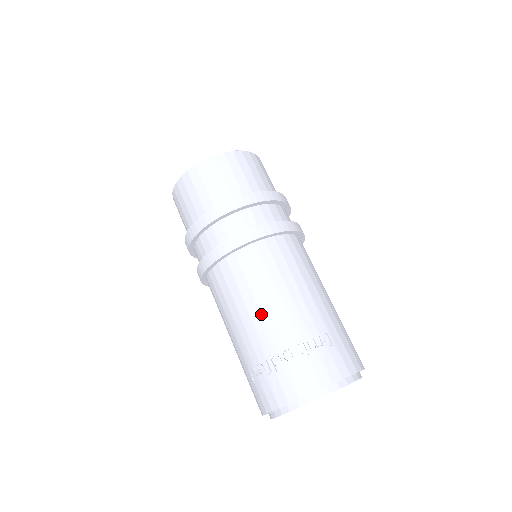
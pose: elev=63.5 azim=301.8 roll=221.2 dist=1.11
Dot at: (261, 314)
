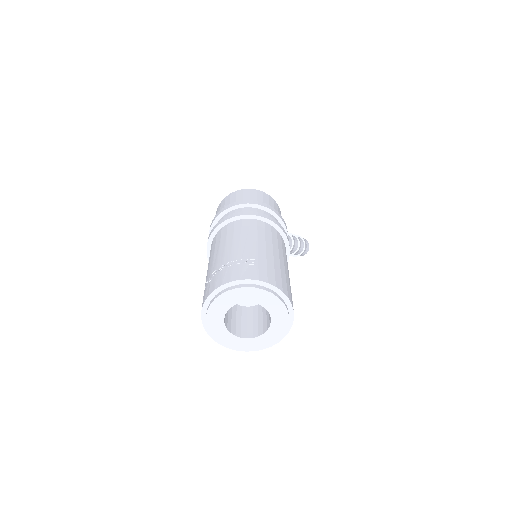
Dot at: (219, 252)
